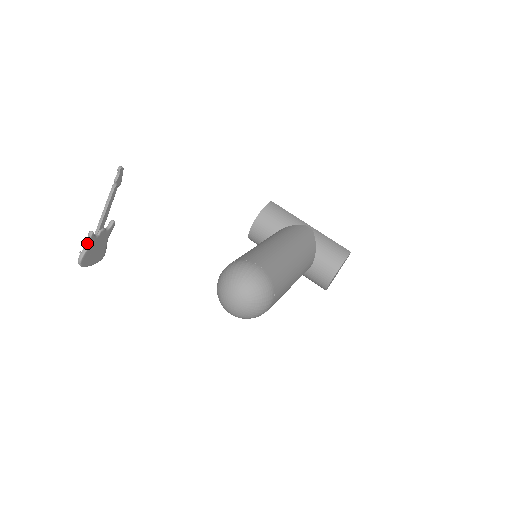
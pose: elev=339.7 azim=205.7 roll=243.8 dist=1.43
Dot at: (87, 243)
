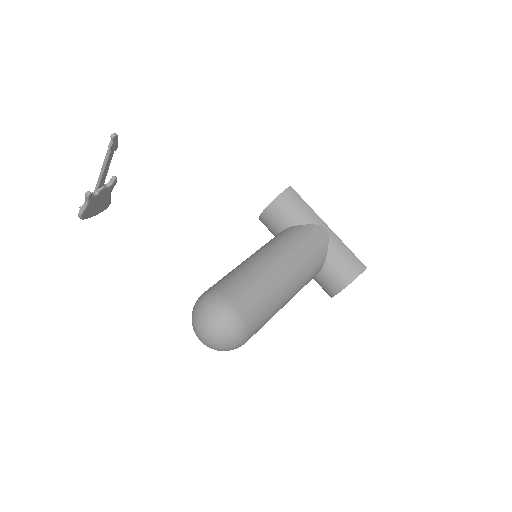
Dot at: (85, 201)
